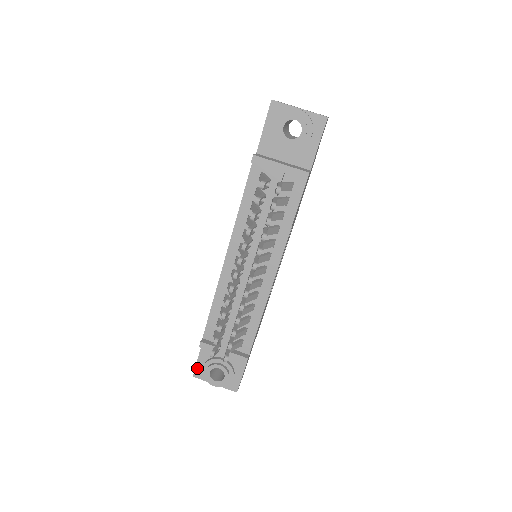
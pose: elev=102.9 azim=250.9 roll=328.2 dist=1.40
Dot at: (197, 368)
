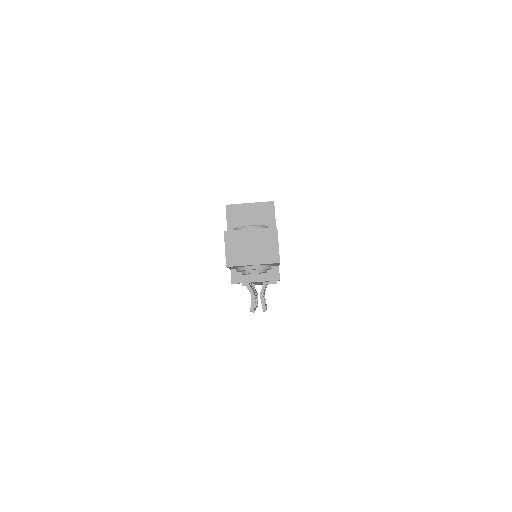
Dot at: occluded
